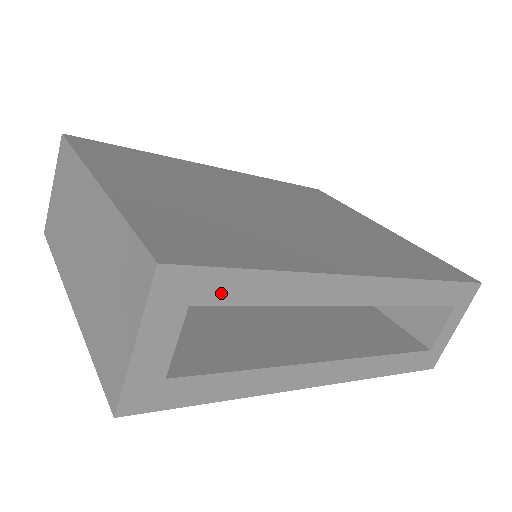
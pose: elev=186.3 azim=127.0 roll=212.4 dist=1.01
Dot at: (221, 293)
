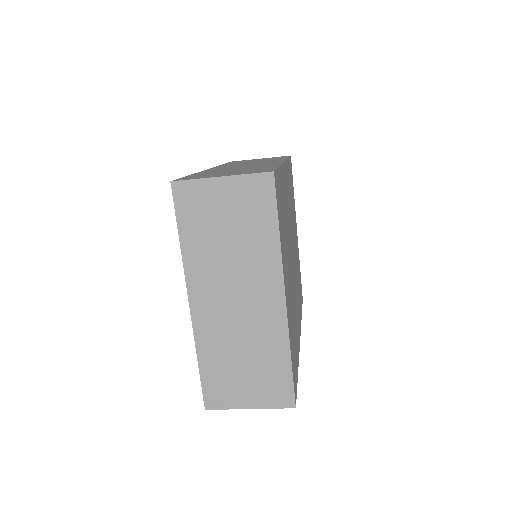
Dot at: occluded
